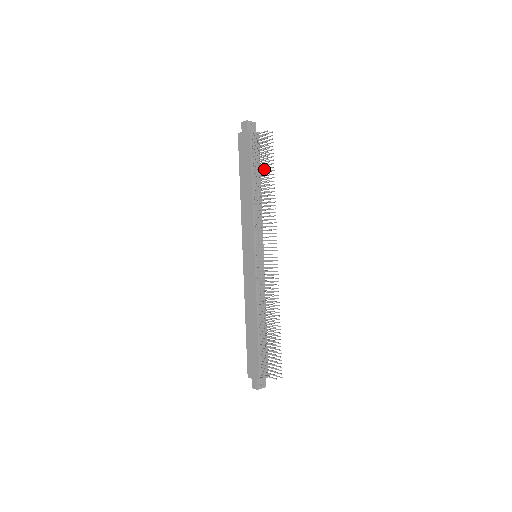
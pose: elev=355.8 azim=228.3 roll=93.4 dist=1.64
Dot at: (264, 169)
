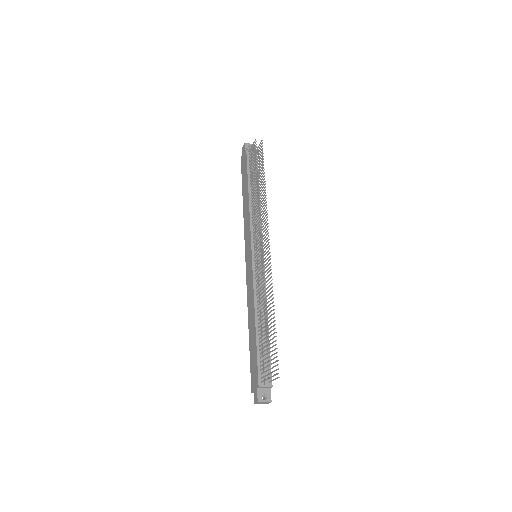
Dot at: (259, 175)
